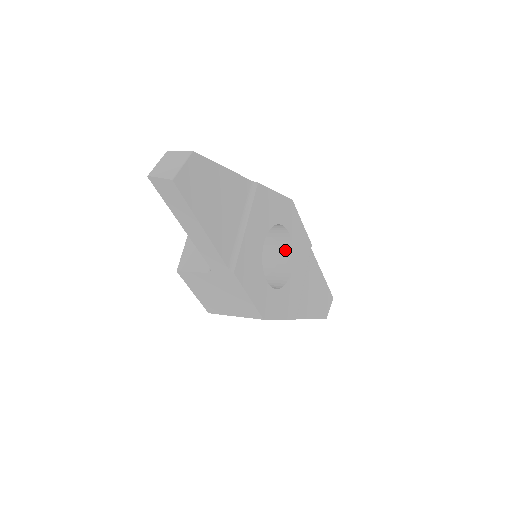
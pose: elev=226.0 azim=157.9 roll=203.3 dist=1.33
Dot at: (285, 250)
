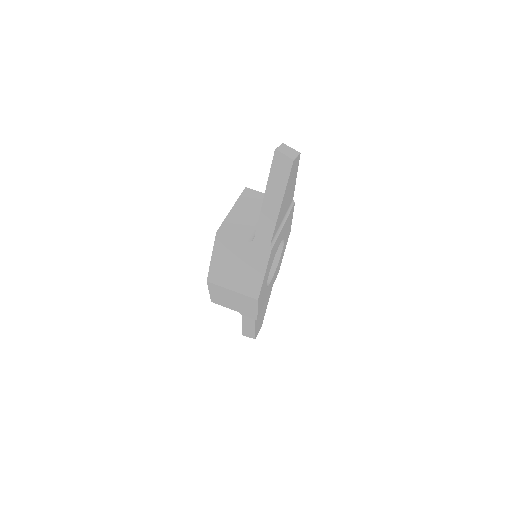
Dot at: occluded
